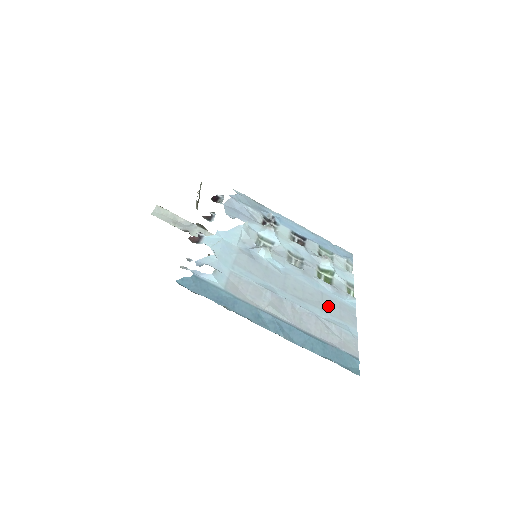
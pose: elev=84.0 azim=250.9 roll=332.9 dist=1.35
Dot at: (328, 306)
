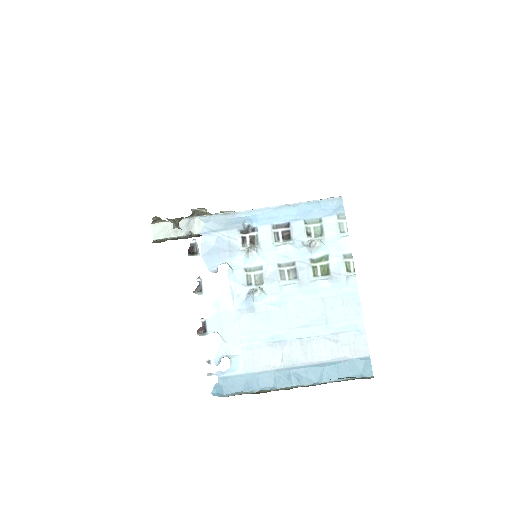
Dot at: (331, 313)
